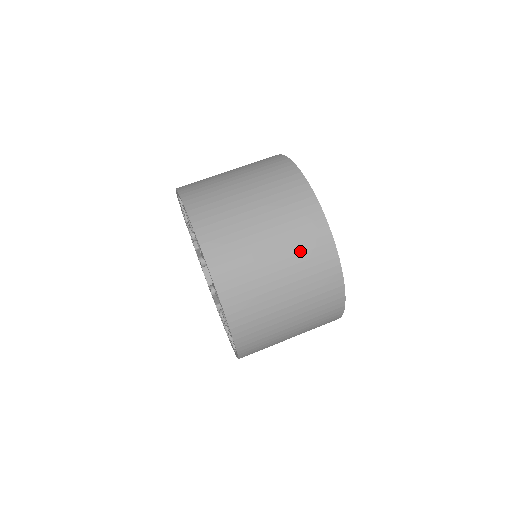
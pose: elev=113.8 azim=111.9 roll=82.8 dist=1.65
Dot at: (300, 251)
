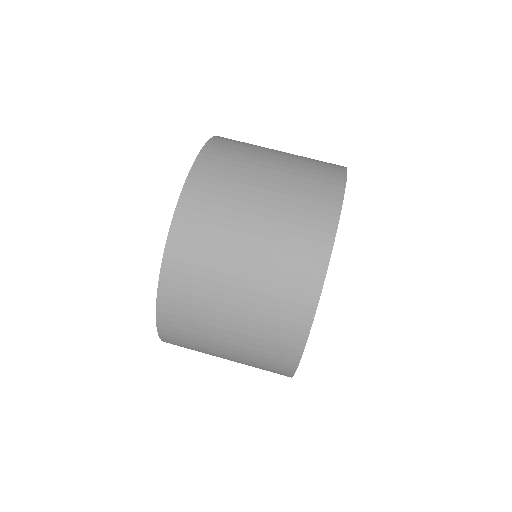
Dot at: (277, 272)
